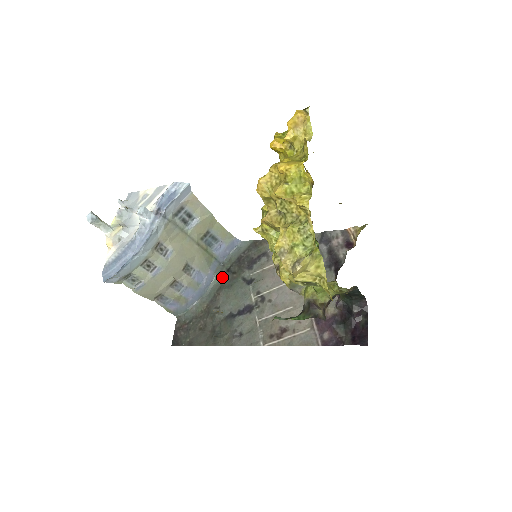
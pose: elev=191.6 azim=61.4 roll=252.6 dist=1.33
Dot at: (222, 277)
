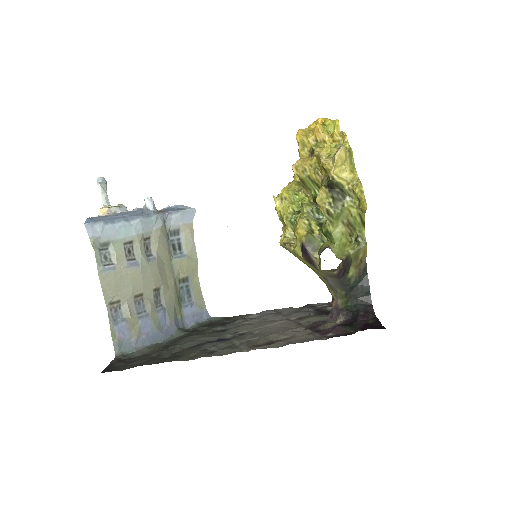
Dot at: (186, 333)
